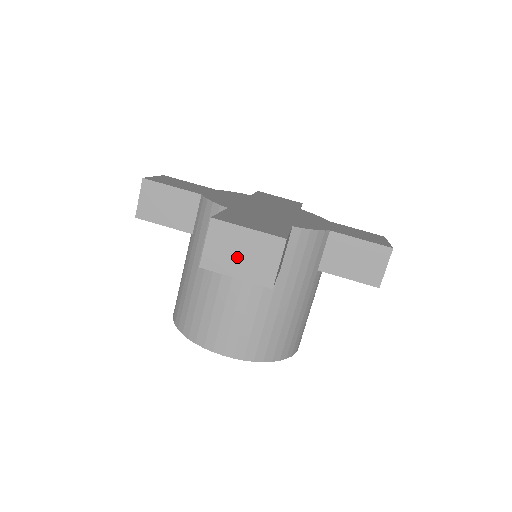
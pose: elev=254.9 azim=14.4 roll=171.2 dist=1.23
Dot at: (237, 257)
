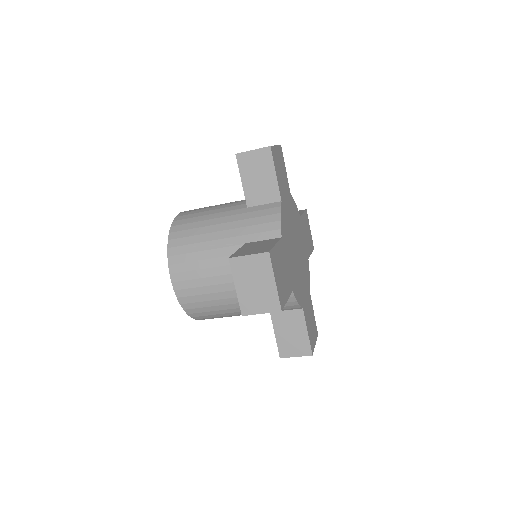
Dot at: occluded
